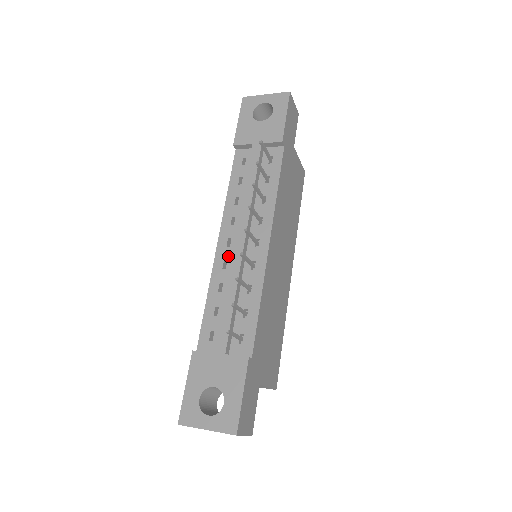
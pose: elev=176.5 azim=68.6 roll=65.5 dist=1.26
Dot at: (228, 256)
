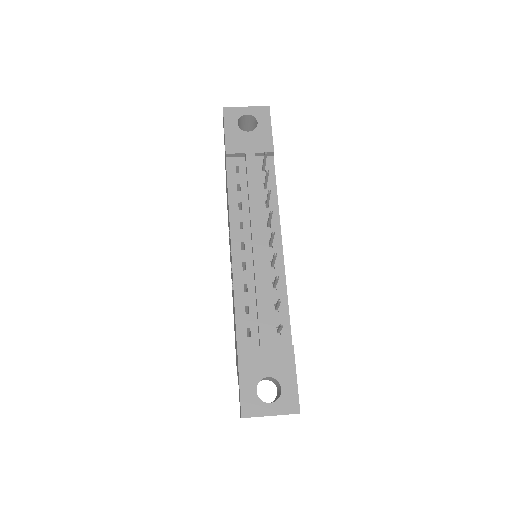
Dot at: (245, 258)
